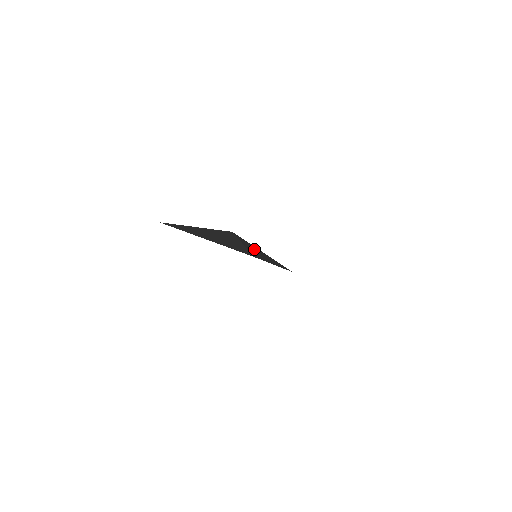
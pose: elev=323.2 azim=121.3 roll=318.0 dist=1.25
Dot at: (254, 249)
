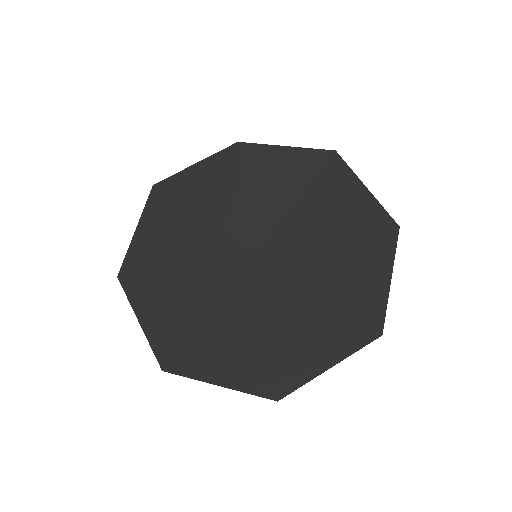
Dot at: (267, 177)
